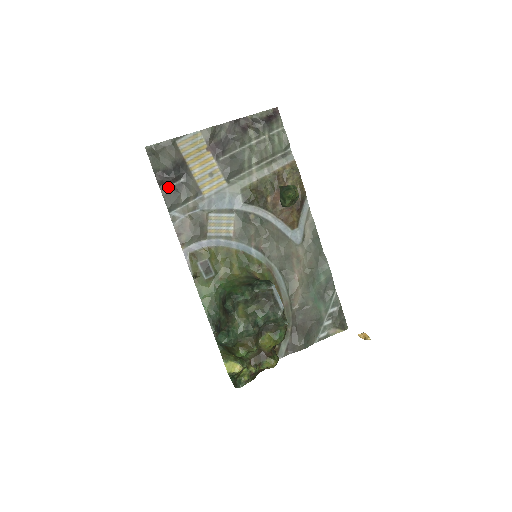
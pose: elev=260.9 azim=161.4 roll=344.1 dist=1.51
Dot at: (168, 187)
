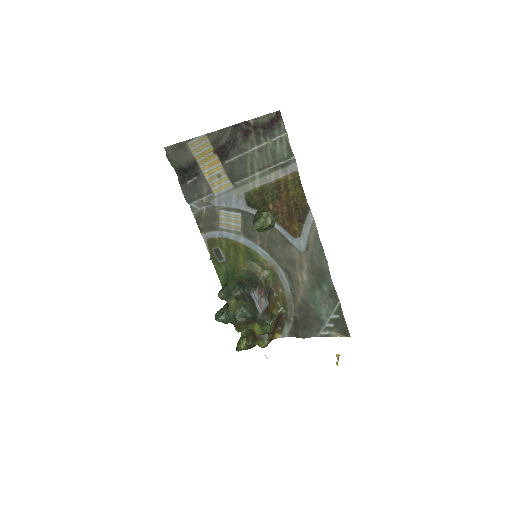
Dot at: (185, 183)
